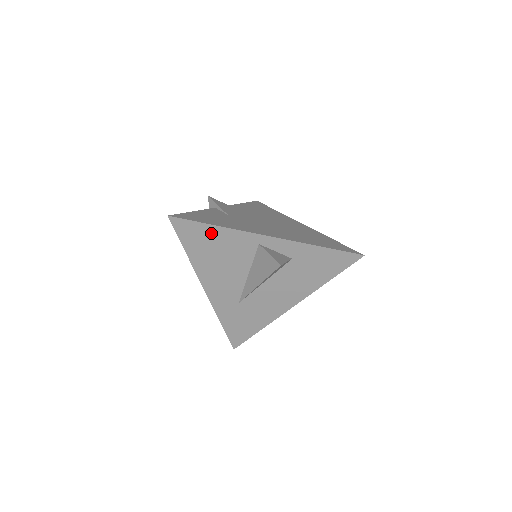
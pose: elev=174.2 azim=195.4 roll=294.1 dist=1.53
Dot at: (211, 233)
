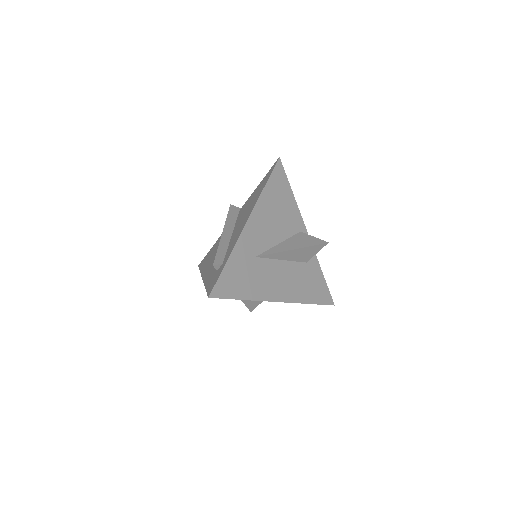
Dot at: (287, 194)
